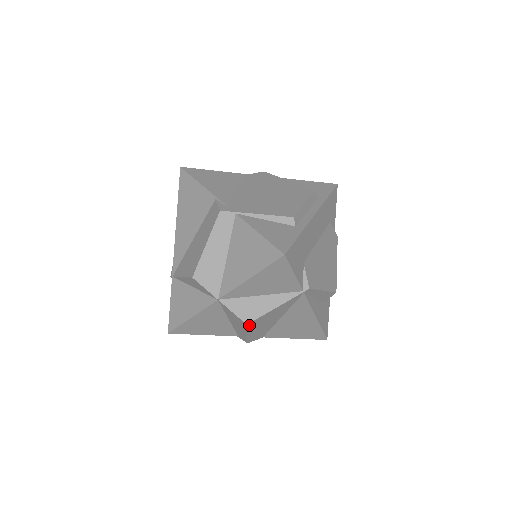
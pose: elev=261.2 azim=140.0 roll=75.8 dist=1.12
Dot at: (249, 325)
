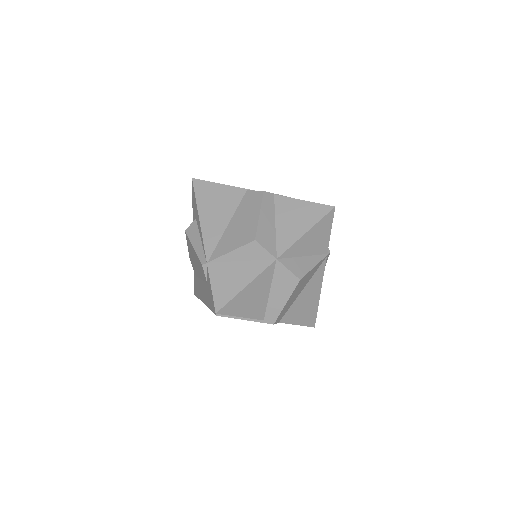
Dot at: (298, 283)
